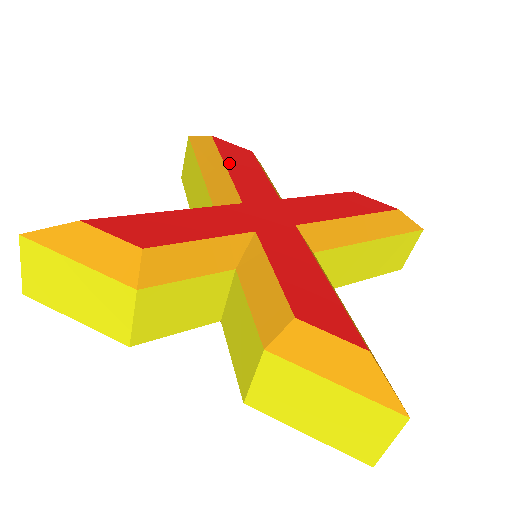
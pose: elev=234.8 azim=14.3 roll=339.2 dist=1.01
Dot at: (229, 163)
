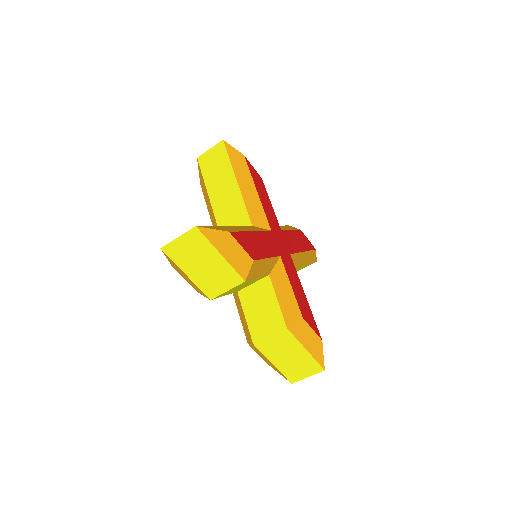
Dot at: (258, 189)
